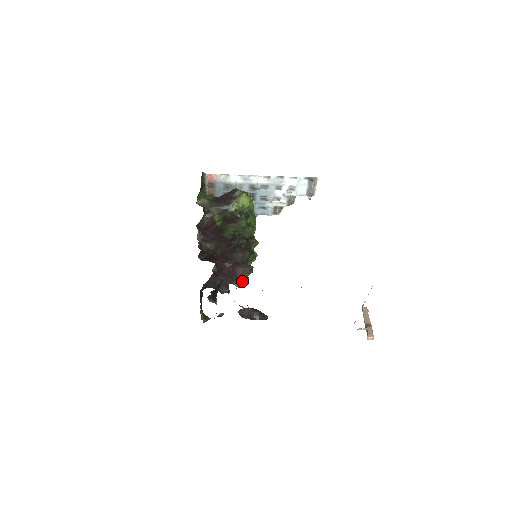
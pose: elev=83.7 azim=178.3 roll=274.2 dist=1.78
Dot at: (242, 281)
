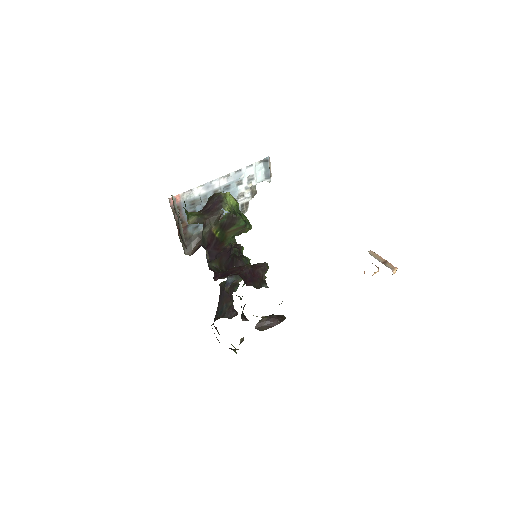
Dot at: (265, 281)
